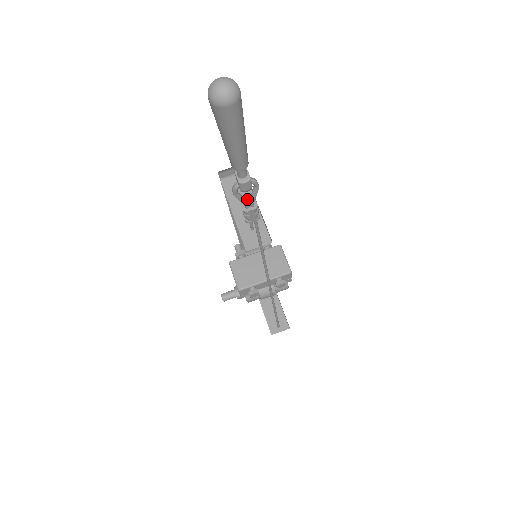
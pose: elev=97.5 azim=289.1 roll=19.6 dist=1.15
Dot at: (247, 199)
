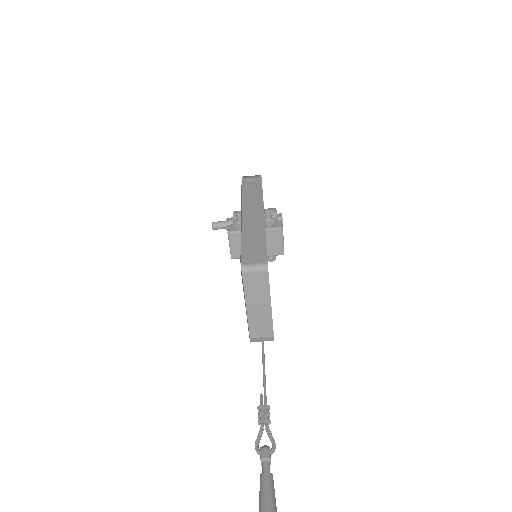
Dot at: (263, 298)
